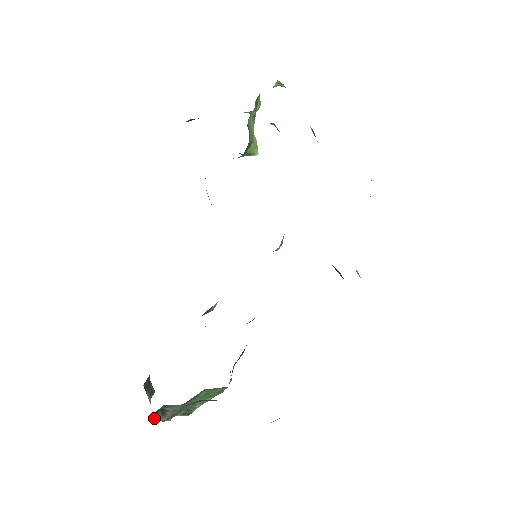
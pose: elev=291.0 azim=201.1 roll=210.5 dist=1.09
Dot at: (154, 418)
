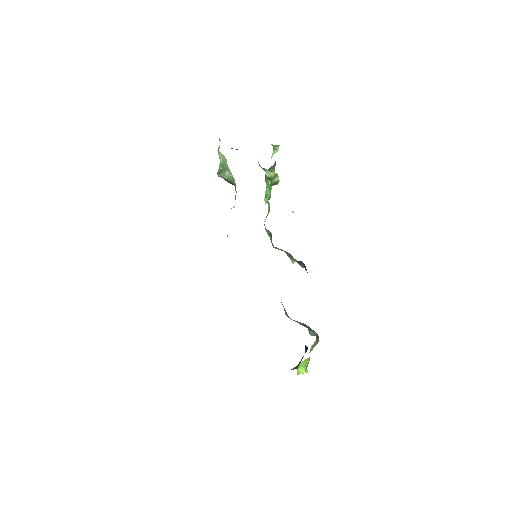
Dot at: occluded
